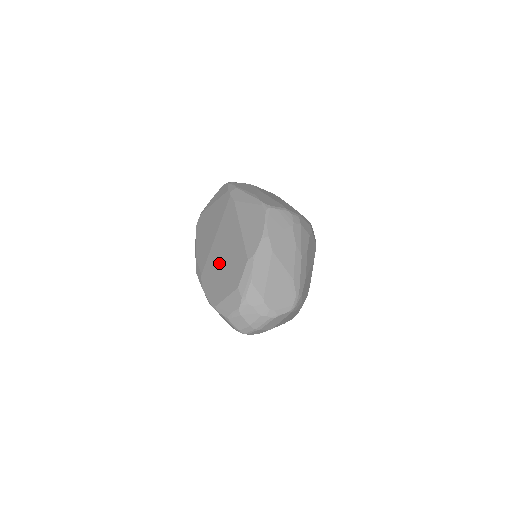
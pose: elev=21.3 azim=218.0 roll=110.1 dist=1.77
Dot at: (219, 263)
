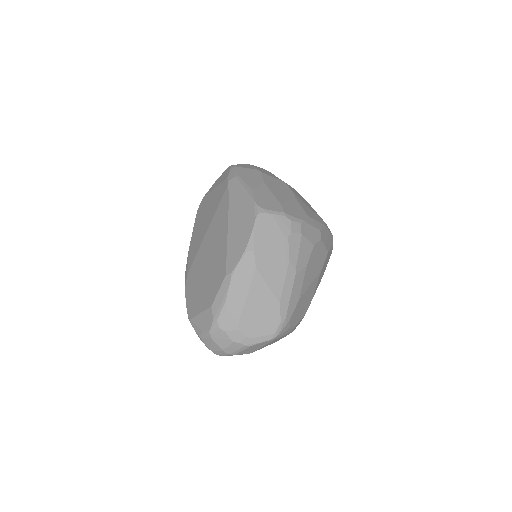
Dot at: (203, 268)
